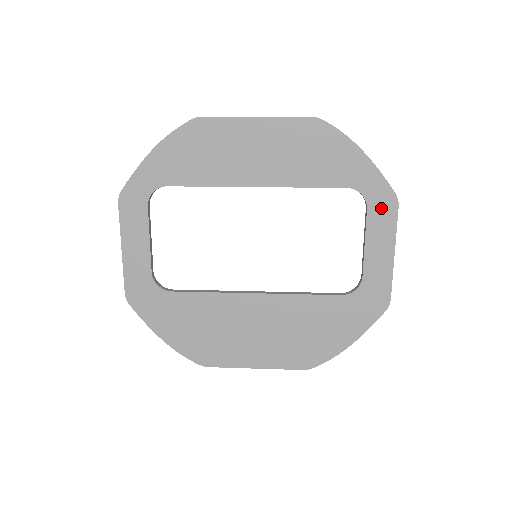
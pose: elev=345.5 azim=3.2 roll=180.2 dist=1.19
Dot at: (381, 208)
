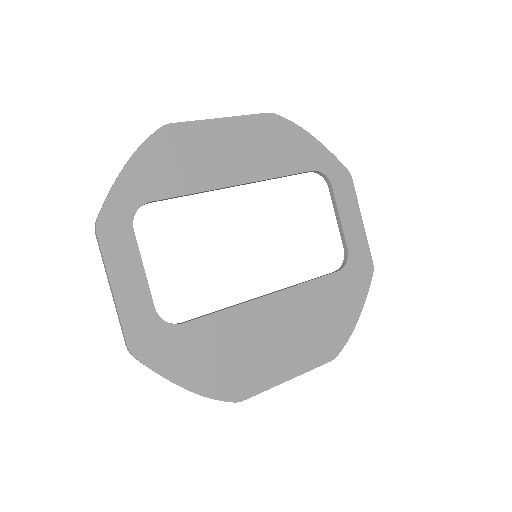
Dot at: (341, 183)
